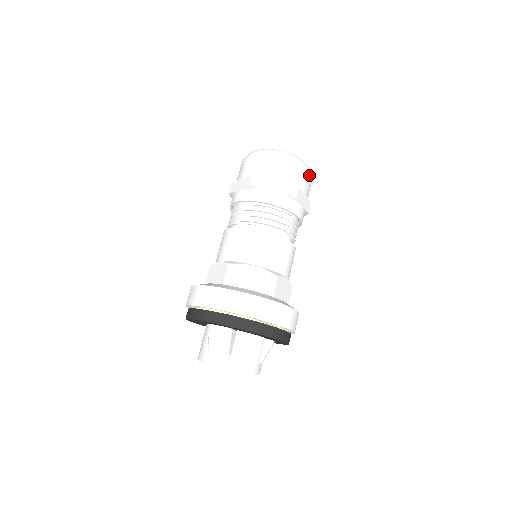
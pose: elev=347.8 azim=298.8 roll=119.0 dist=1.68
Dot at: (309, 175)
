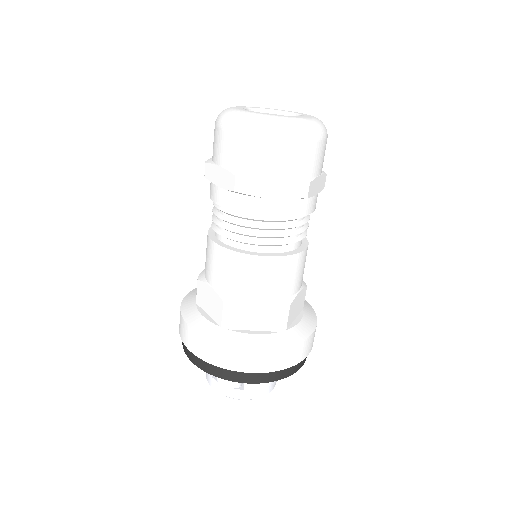
Dot at: (324, 143)
